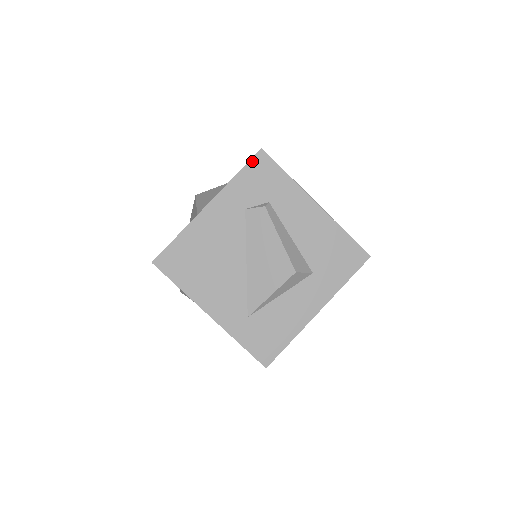
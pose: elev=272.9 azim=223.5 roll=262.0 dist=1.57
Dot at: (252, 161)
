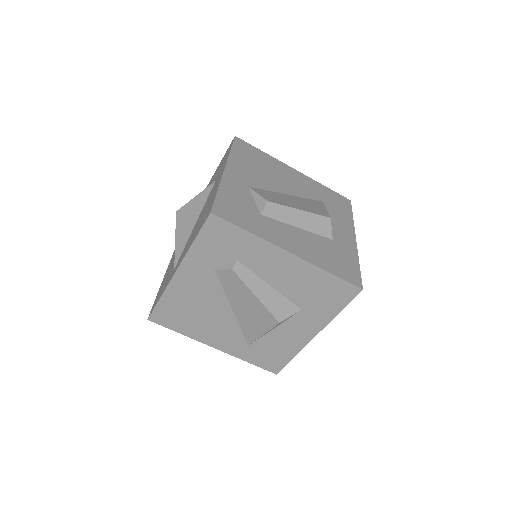
Dot at: (205, 227)
